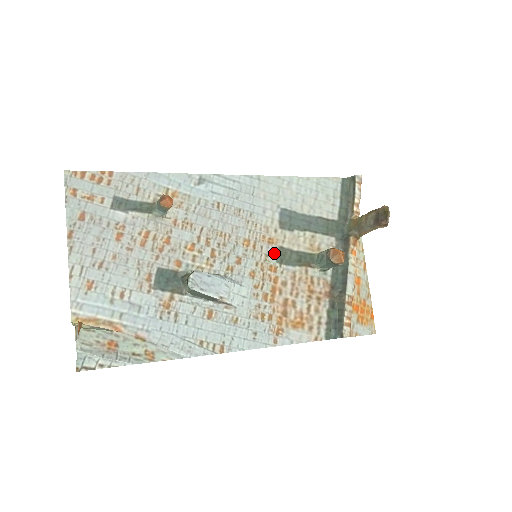
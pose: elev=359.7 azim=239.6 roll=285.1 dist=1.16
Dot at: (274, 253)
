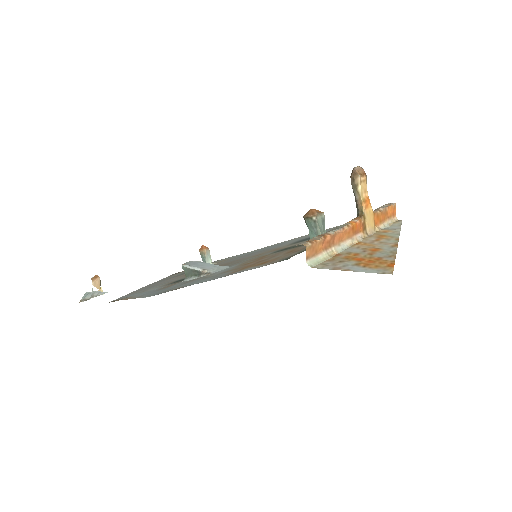
Dot at: occluded
